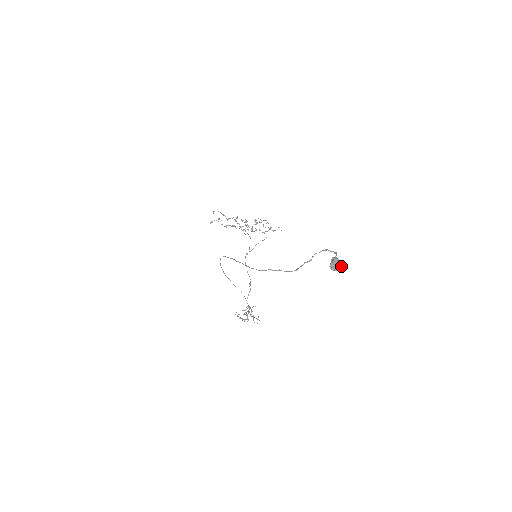
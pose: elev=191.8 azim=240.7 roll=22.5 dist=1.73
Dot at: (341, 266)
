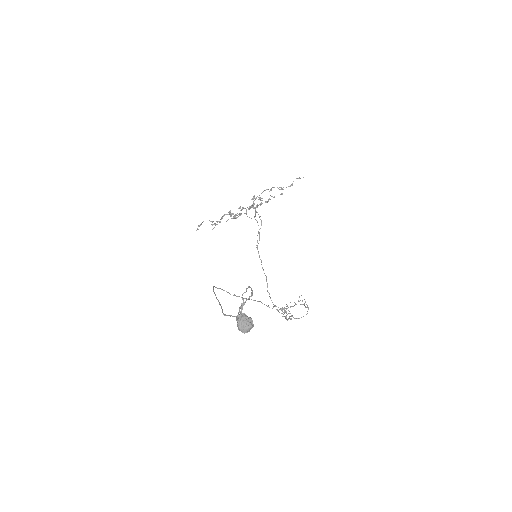
Dot at: (248, 326)
